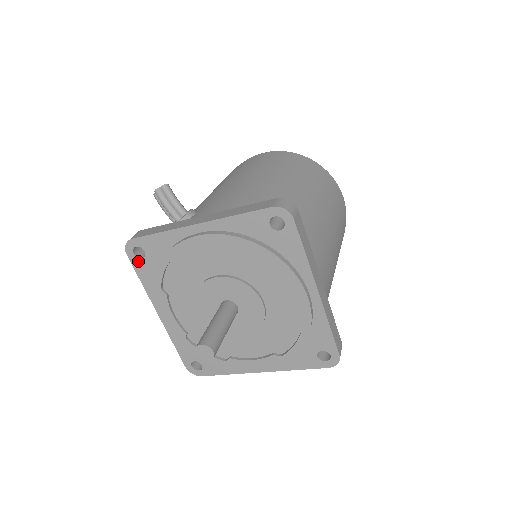
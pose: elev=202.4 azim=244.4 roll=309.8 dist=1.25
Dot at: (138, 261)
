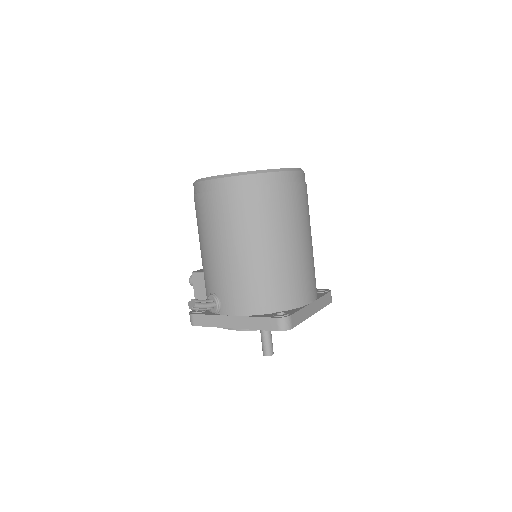
Dot at: occluded
